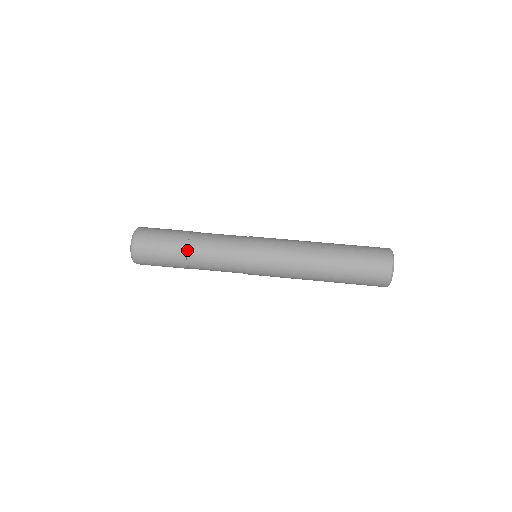
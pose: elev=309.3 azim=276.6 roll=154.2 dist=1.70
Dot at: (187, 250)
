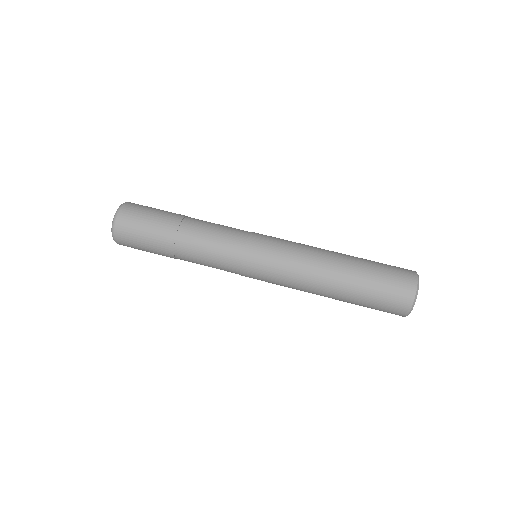
Dot at: (174, 247)
